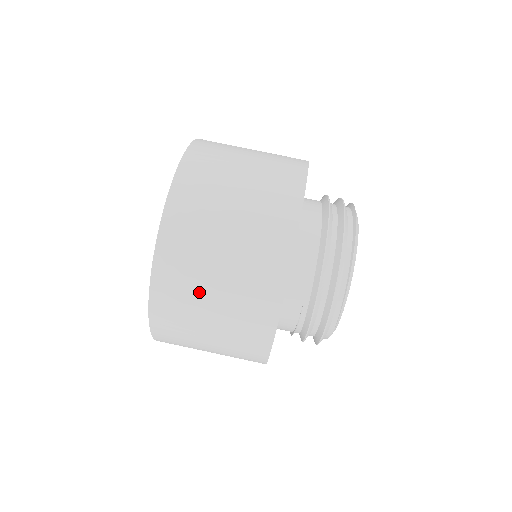
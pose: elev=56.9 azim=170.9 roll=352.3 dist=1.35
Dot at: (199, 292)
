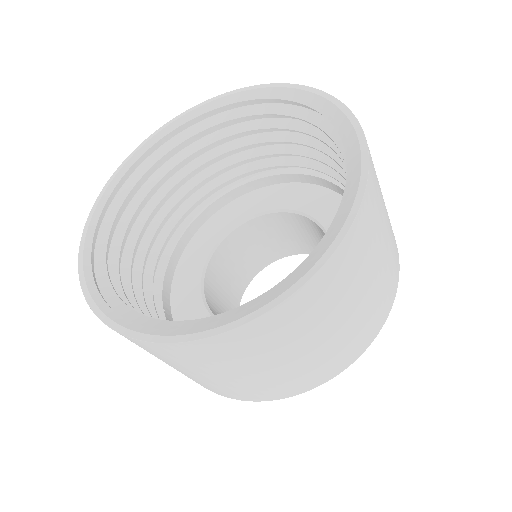
Dot at: (333, 313)
